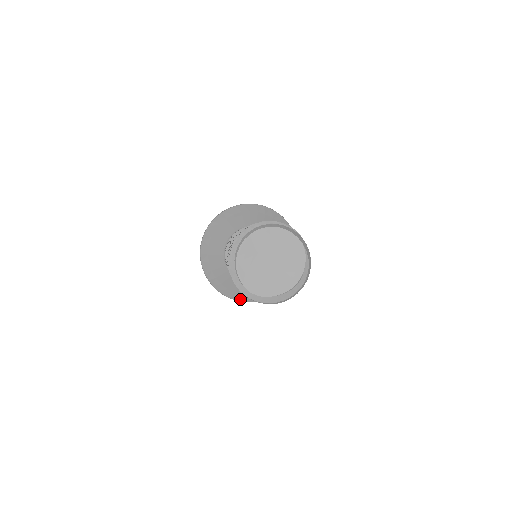
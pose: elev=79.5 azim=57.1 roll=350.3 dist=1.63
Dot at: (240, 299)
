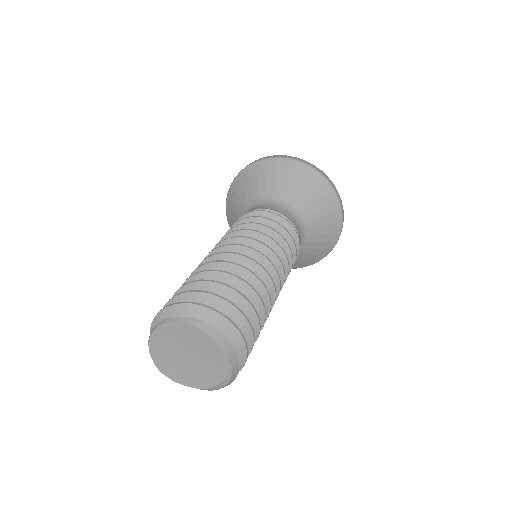
Dot at: occluded
